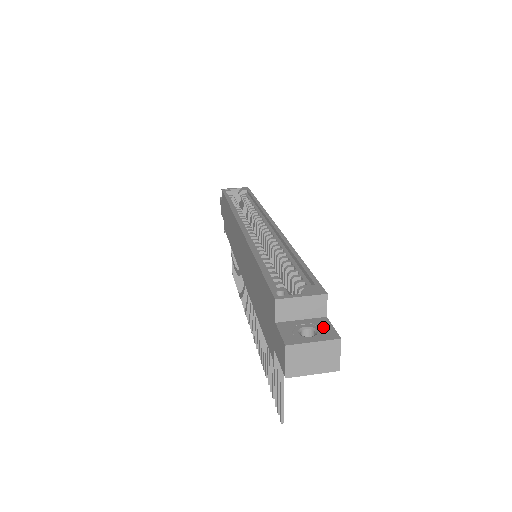
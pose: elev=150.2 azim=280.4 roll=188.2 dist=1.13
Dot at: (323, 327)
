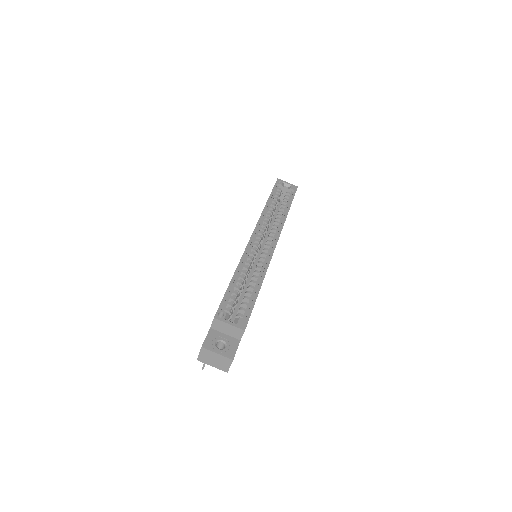
Dot at: (231, 346)
